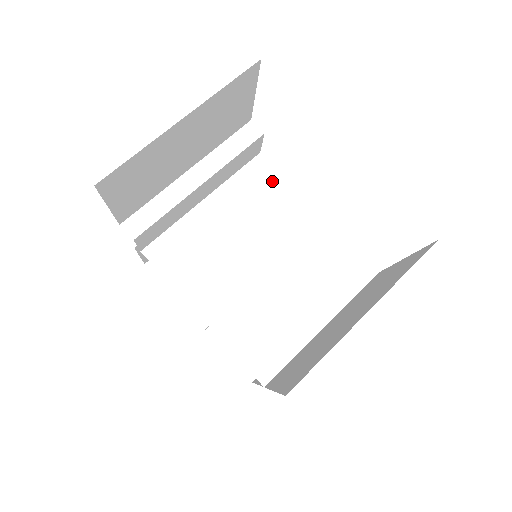
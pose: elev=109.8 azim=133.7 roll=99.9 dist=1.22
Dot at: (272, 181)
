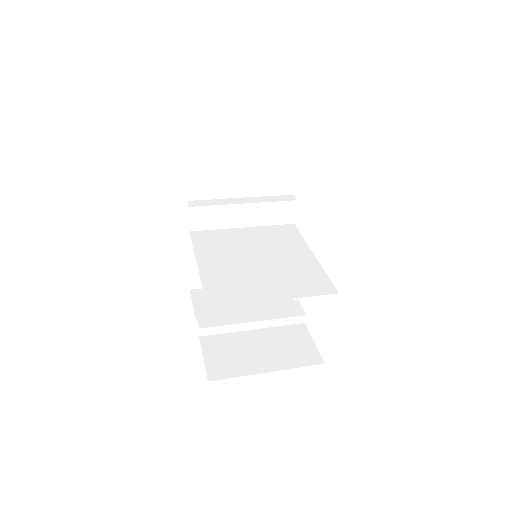
Dot at: (293, 235)
